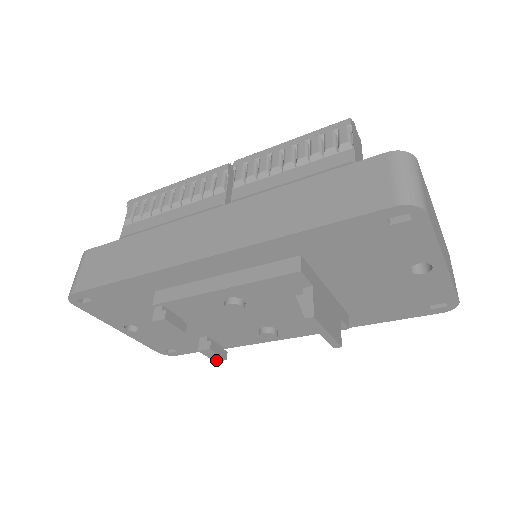
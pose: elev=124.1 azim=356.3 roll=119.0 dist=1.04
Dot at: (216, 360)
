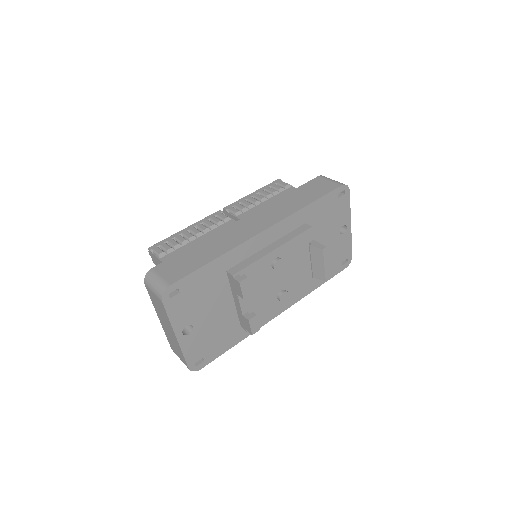
Dot at: (254, 332)
